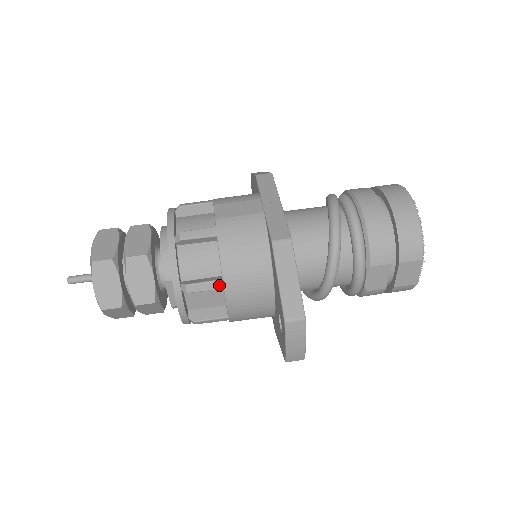
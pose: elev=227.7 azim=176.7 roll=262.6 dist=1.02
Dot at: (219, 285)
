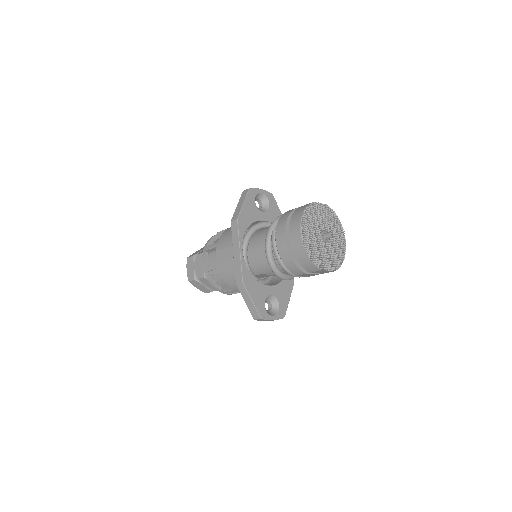
Dot at: (234, 291)
